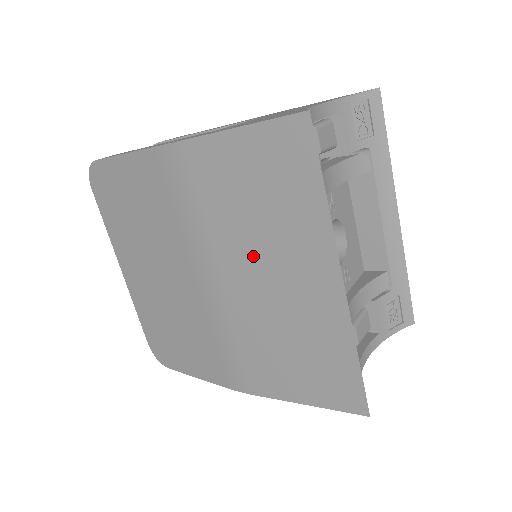
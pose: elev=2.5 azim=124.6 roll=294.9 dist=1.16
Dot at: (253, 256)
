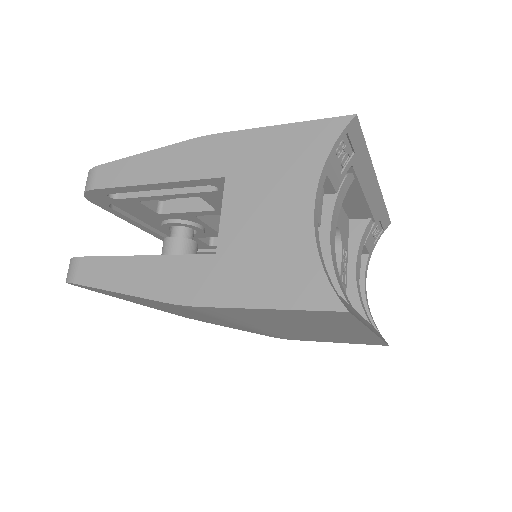
Dot at: (290, 327)
